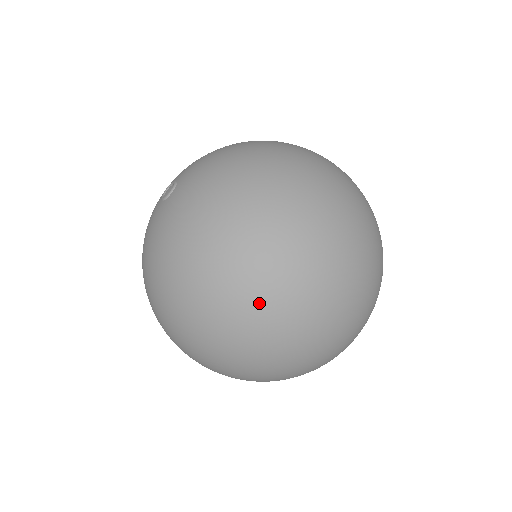
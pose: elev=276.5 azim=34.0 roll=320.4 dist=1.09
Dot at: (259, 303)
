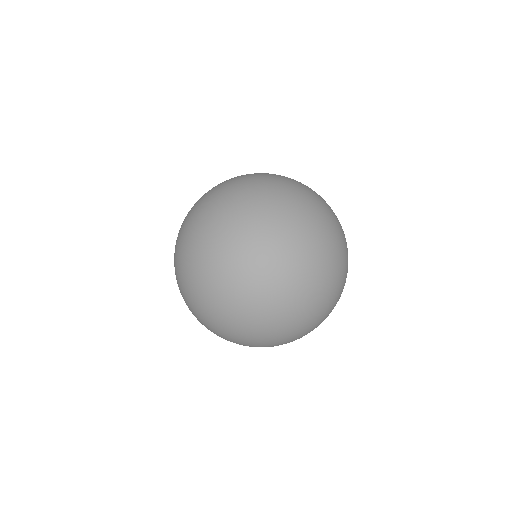
Dot at: (248, 210)
